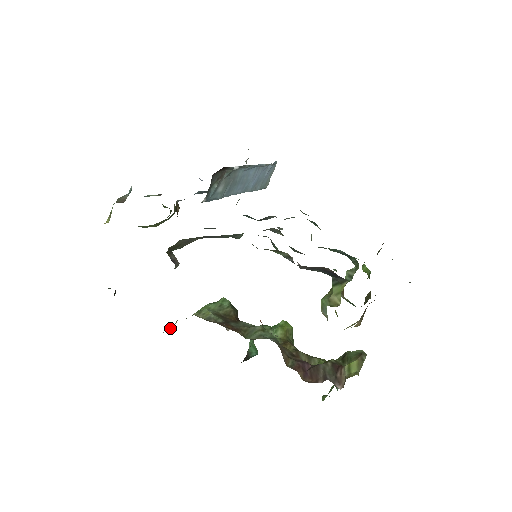
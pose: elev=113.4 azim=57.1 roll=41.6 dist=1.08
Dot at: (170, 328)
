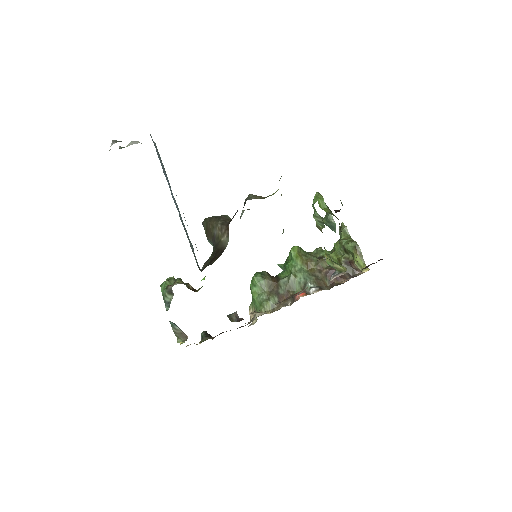
Dot at: occluded
